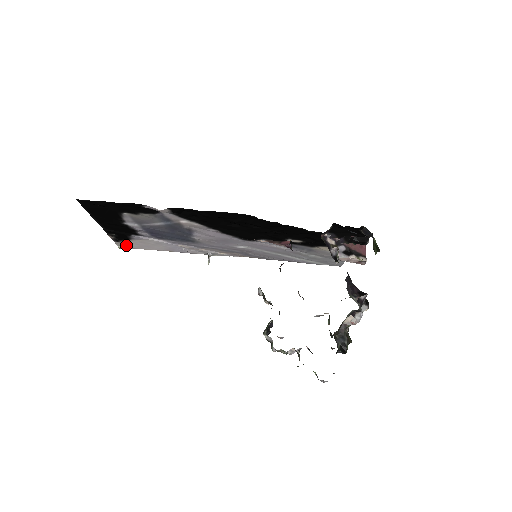
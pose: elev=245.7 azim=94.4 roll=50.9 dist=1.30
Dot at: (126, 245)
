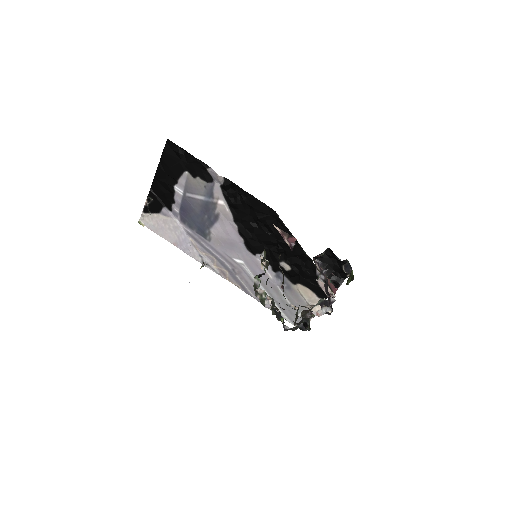
Dot at: (147, 221)
